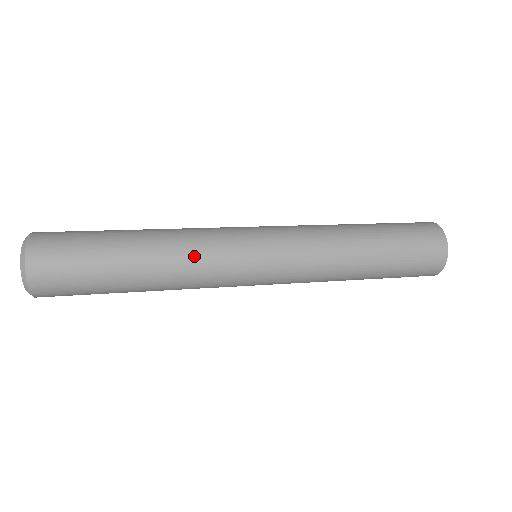
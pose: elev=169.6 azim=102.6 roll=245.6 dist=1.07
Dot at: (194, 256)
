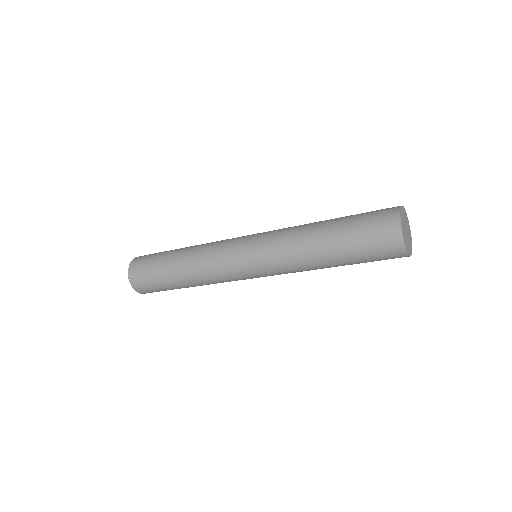
Dot at: (210, 243)
